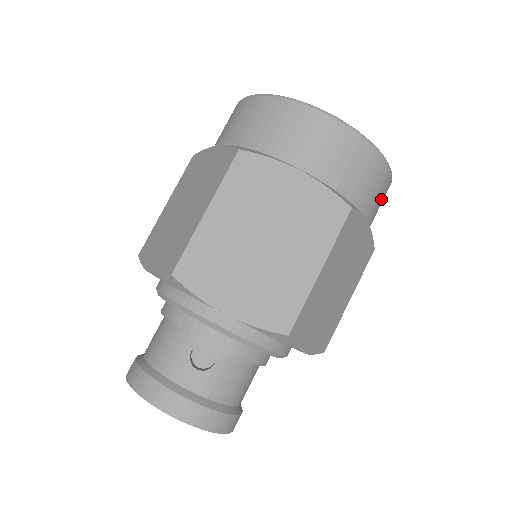
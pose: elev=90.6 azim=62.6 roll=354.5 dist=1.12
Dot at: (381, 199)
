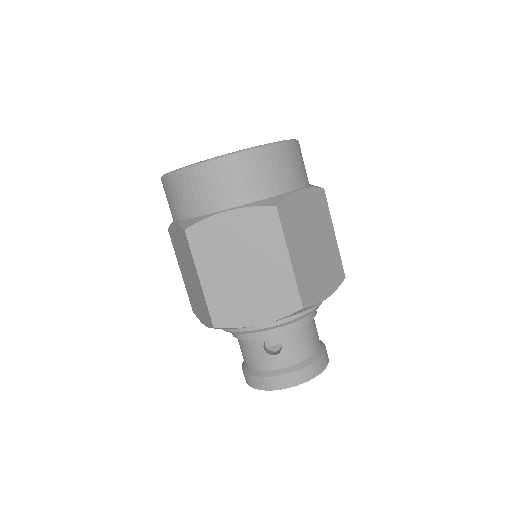
Dot at: (297, 163)
